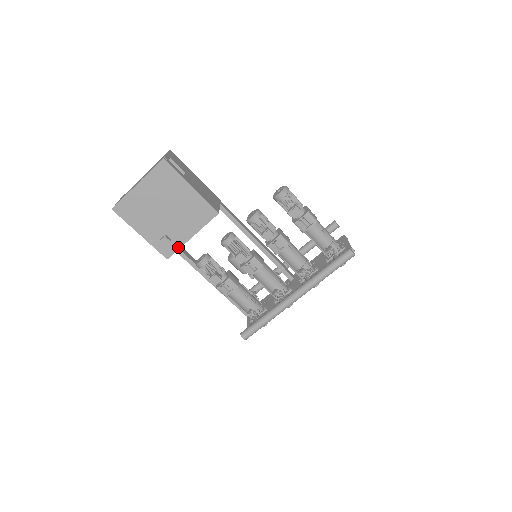
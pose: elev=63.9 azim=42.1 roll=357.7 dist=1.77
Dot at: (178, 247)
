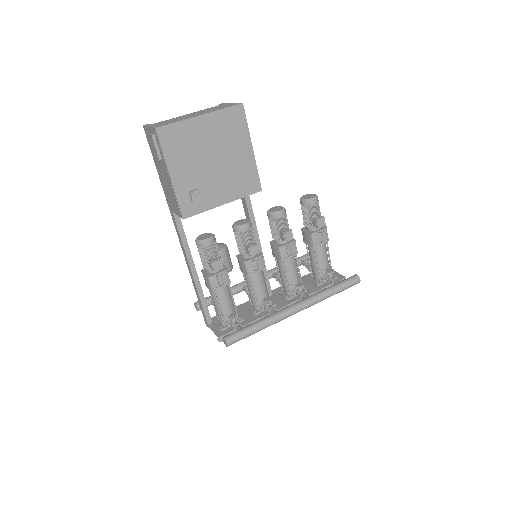
Dot at: (203, 209)
